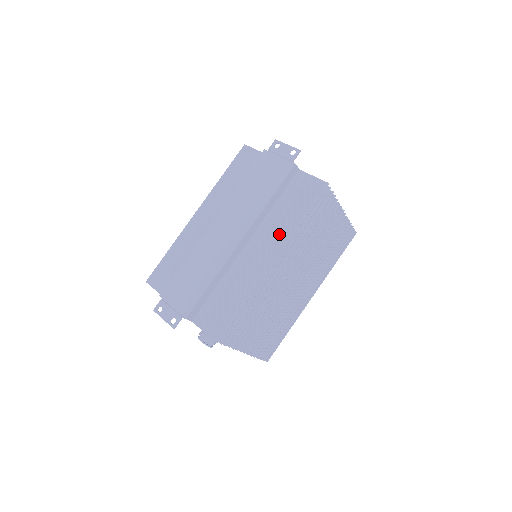
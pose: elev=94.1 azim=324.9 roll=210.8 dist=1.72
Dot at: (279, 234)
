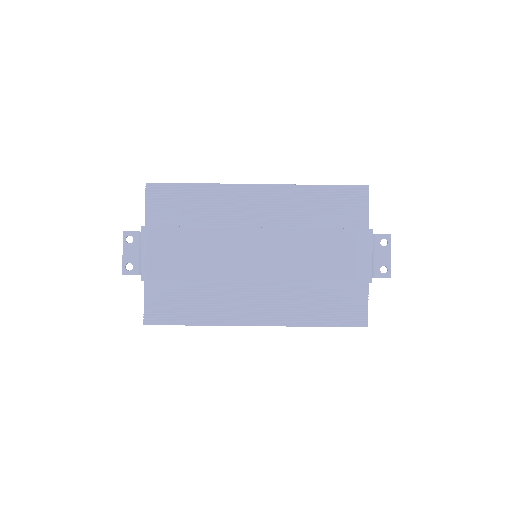
Dot at: (287, 311)
